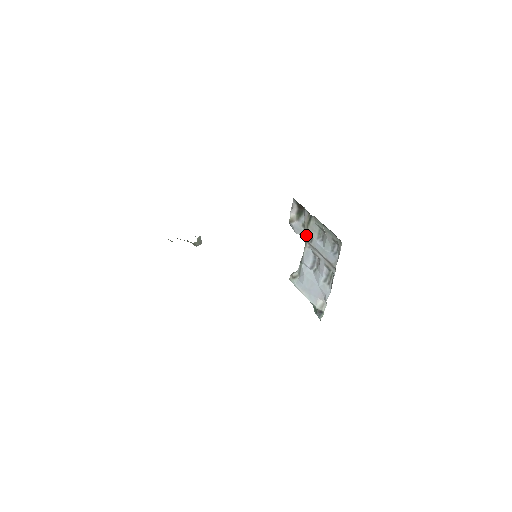
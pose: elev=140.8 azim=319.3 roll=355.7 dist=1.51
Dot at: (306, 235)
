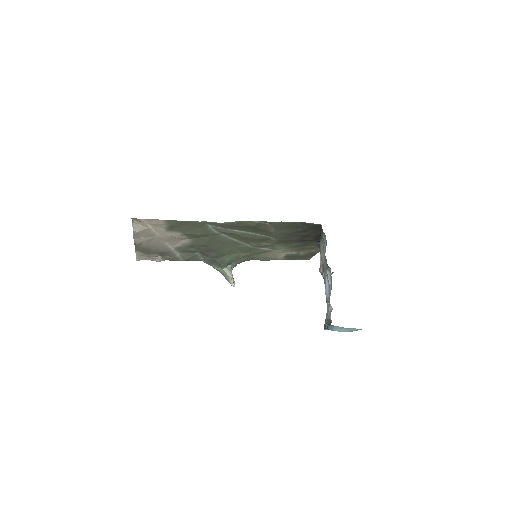
Dot at: (322, 264)
